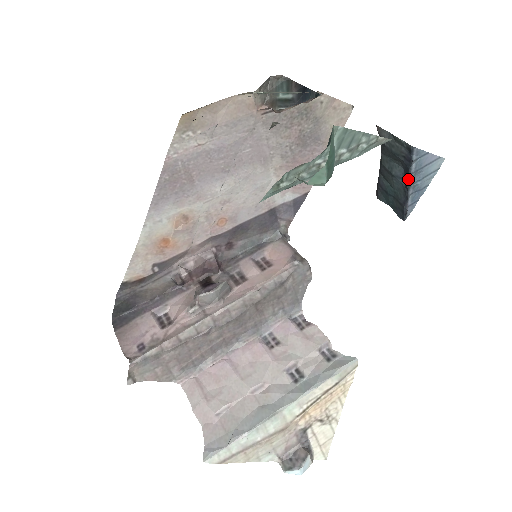
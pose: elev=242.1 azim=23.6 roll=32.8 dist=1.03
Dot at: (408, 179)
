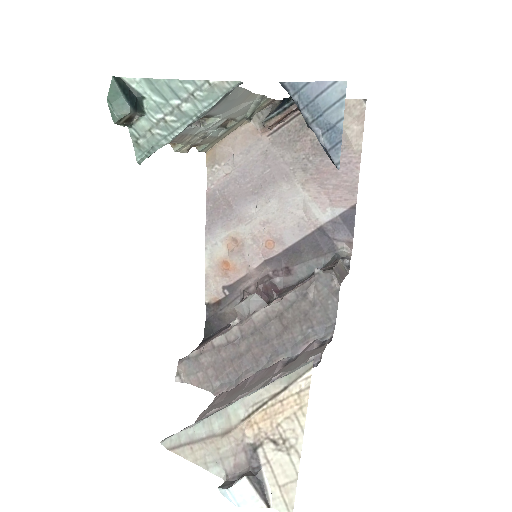
Dot at: occluded
